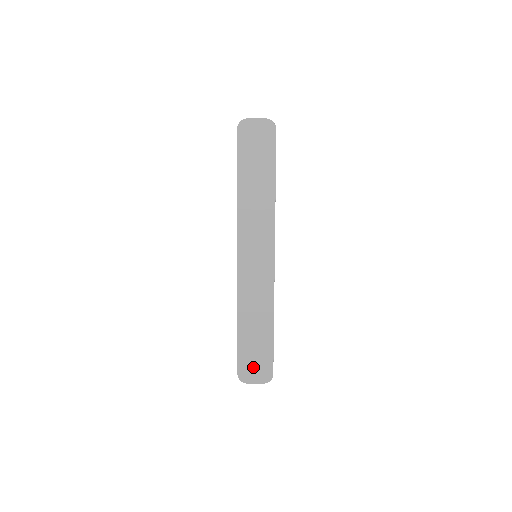
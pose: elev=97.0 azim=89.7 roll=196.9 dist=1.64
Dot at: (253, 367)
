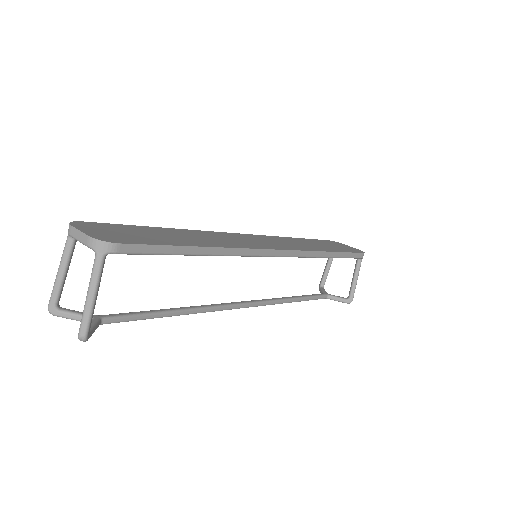
Dot at: (112, 231)
